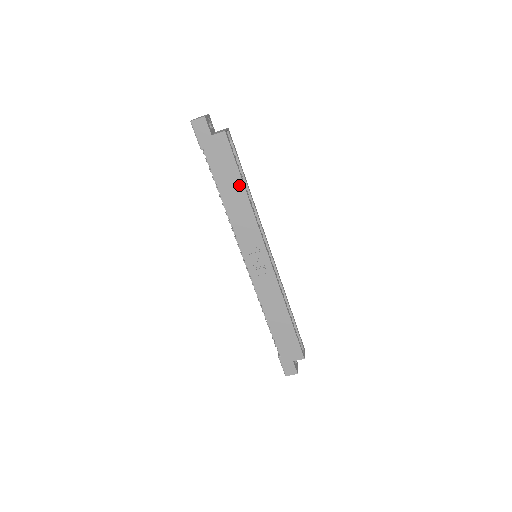
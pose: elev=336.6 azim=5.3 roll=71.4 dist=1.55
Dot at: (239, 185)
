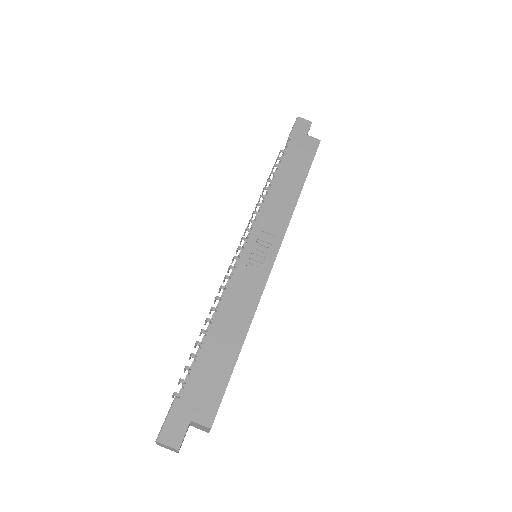
Dot at: (300, 180)
